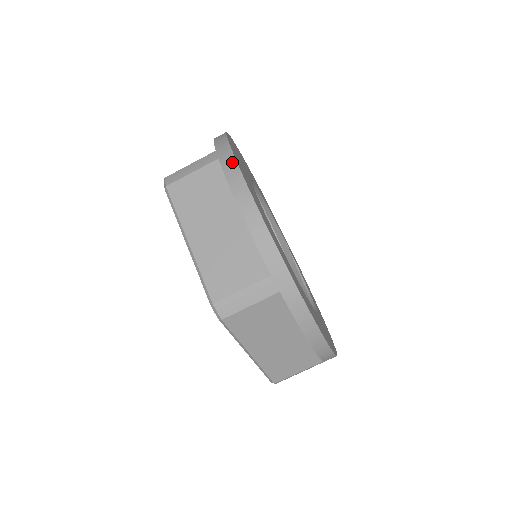
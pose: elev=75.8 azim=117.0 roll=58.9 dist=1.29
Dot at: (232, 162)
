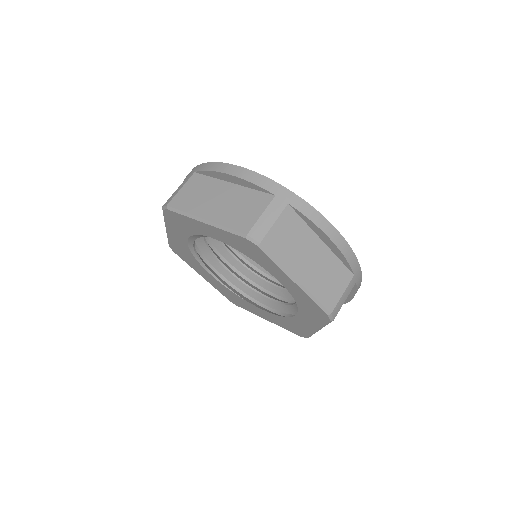
Dot at: (205, 165)
